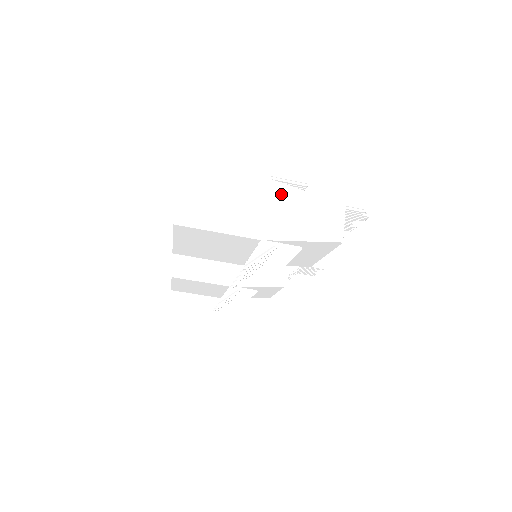
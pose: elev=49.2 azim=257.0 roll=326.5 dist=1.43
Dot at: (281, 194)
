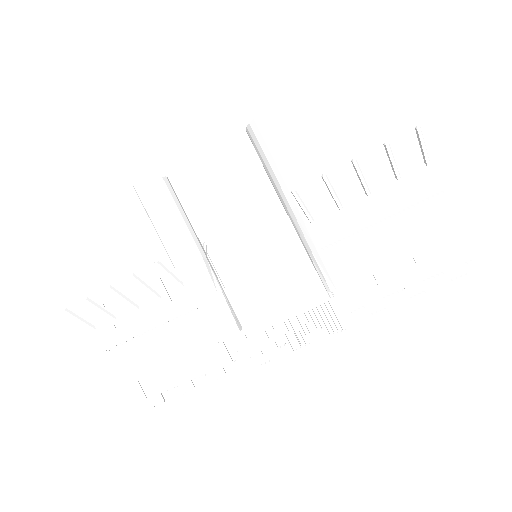
Dot at: occluded
